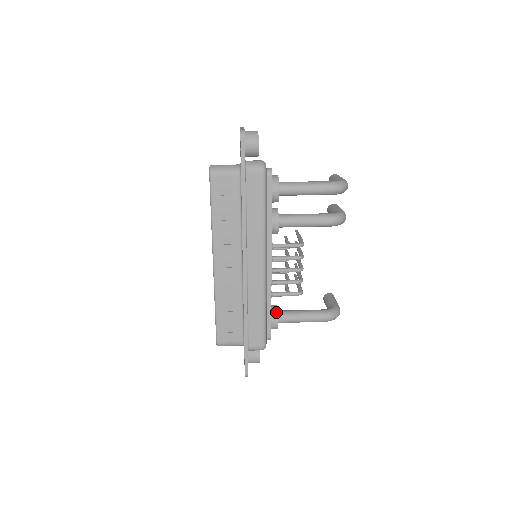
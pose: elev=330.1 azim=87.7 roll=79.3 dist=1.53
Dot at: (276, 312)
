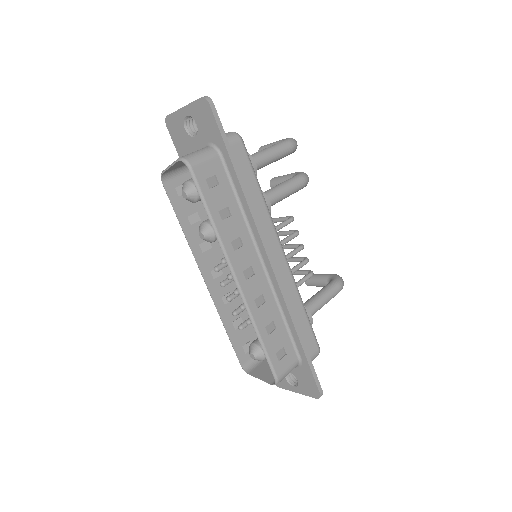
Dot at: occluded
